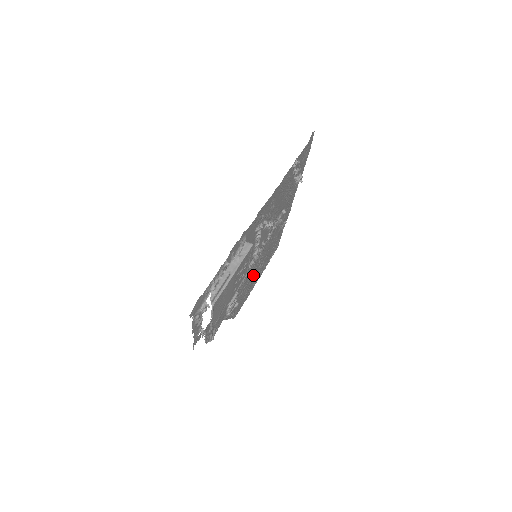
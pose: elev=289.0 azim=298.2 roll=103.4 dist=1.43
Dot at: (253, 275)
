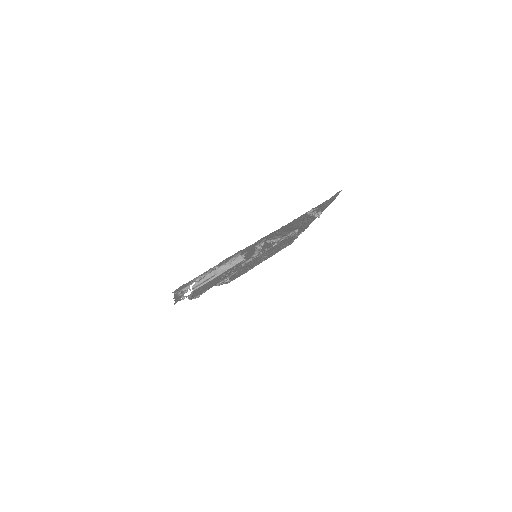
Dot at: (254, 262)
